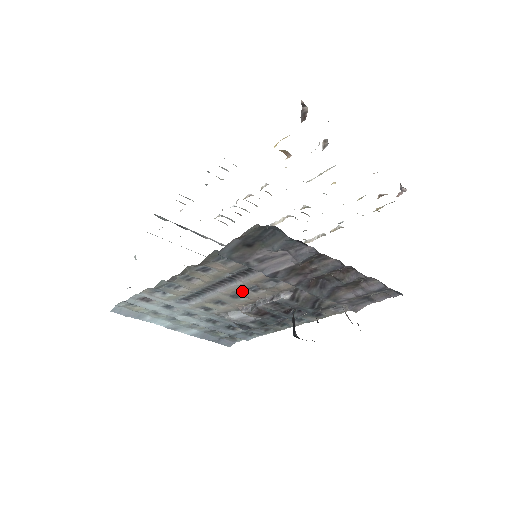
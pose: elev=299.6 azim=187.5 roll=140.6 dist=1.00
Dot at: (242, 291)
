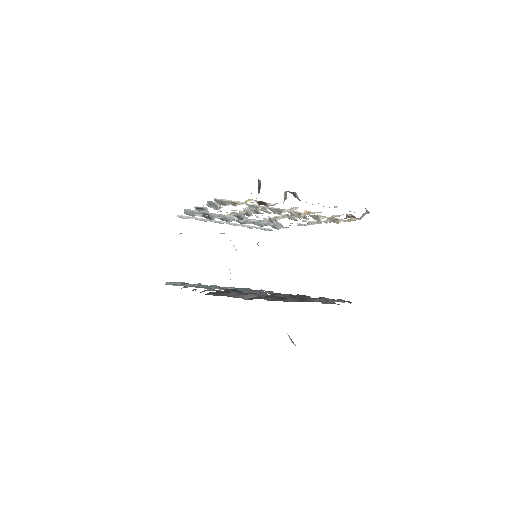
Dot at: occluded
